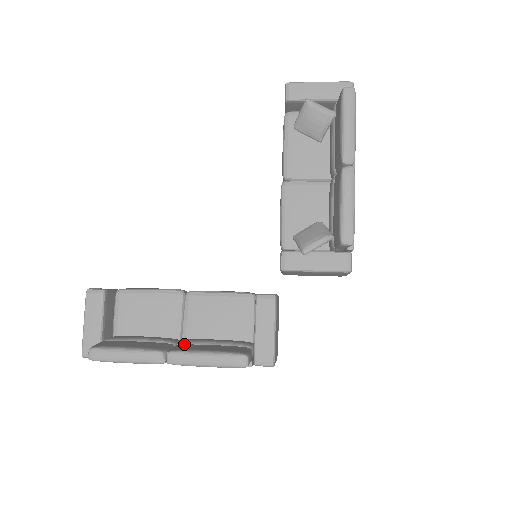
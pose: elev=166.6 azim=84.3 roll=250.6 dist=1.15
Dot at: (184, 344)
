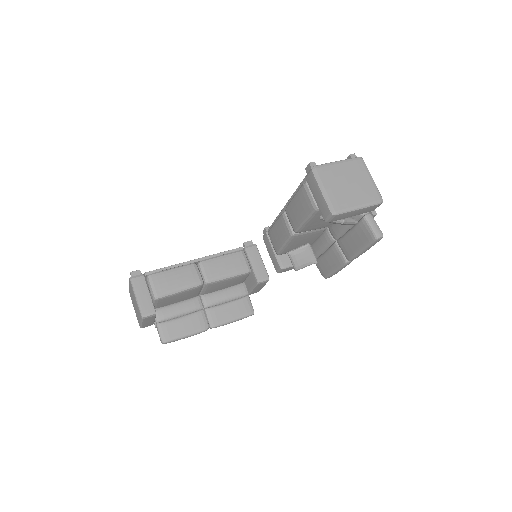
Dot at: (211, 309)
